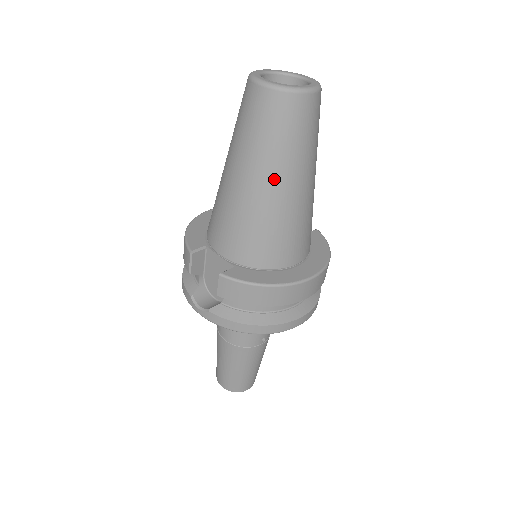
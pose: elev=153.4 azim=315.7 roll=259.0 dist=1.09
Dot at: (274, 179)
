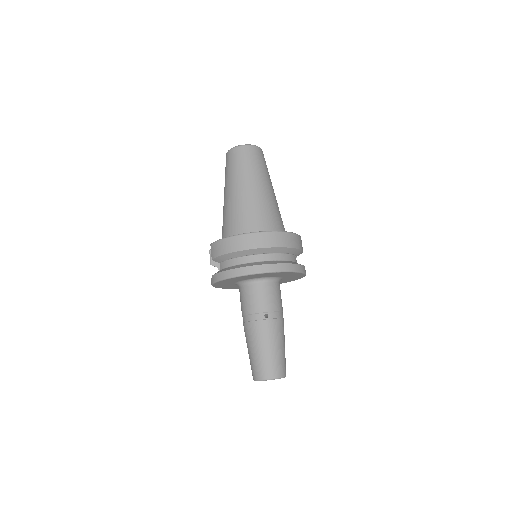
Dot at: (233, 187)
